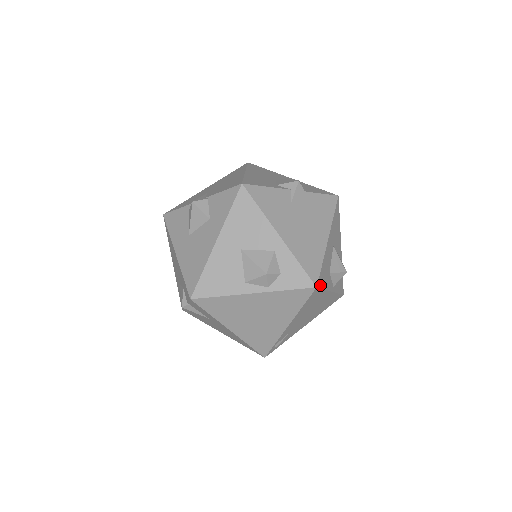
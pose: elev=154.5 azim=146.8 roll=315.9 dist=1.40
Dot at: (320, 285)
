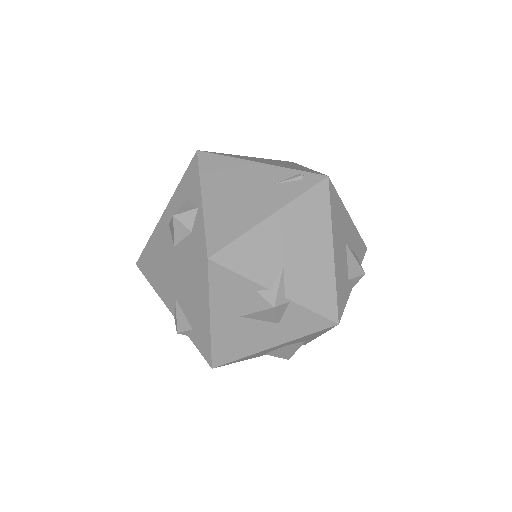
Dot at: occluded
